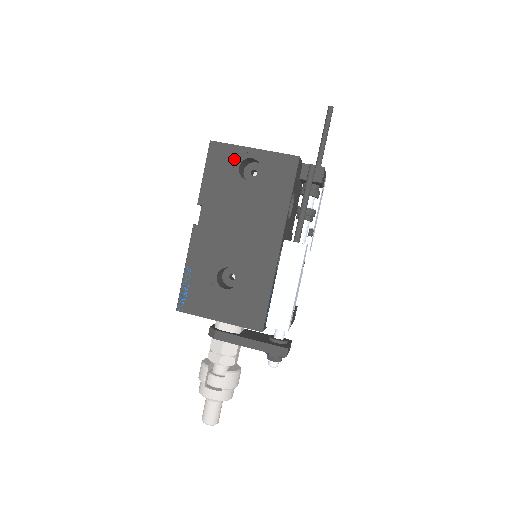
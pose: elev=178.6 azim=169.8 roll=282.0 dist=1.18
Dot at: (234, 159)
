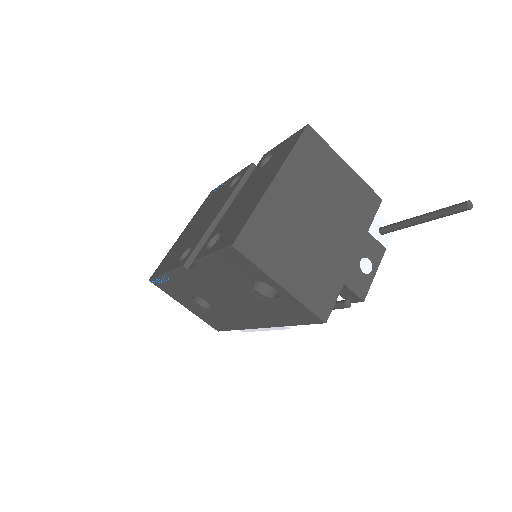
Dot at: (252, 274)
